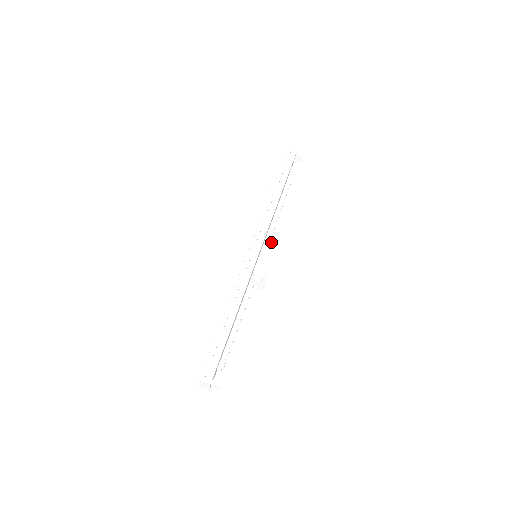
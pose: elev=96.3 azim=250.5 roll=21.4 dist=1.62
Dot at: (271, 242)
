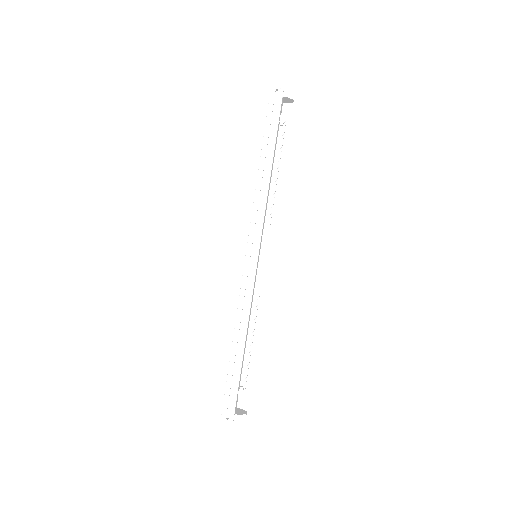
Dot at: (269, 242)
